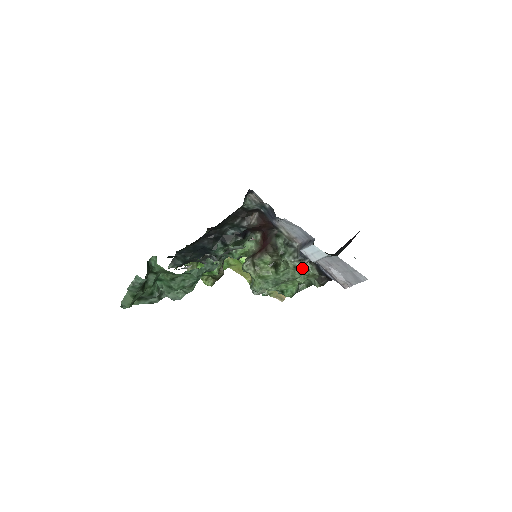
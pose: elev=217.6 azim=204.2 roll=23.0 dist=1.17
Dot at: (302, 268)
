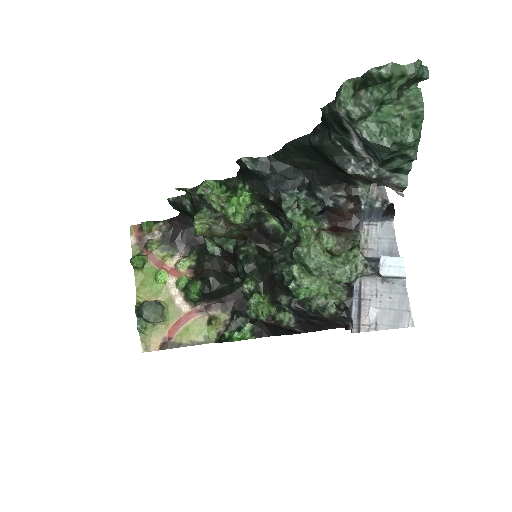
Dot at: (357, 275)
